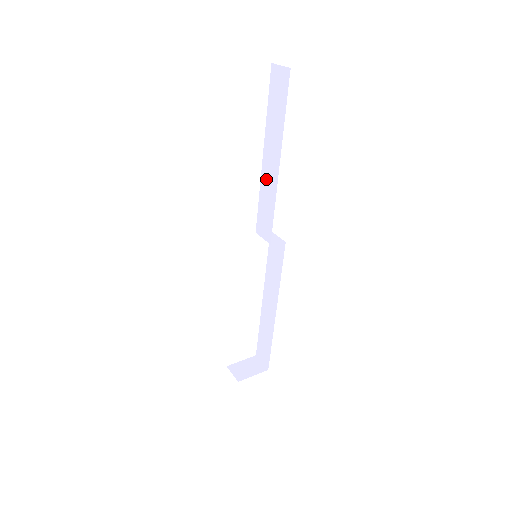
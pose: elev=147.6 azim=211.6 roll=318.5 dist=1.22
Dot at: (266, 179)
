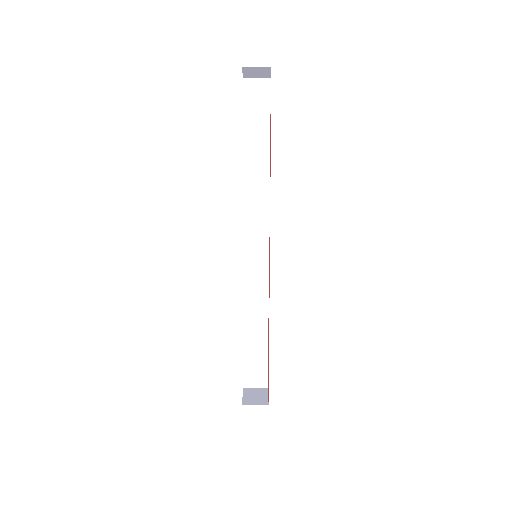
Dot at: (252, 179)
